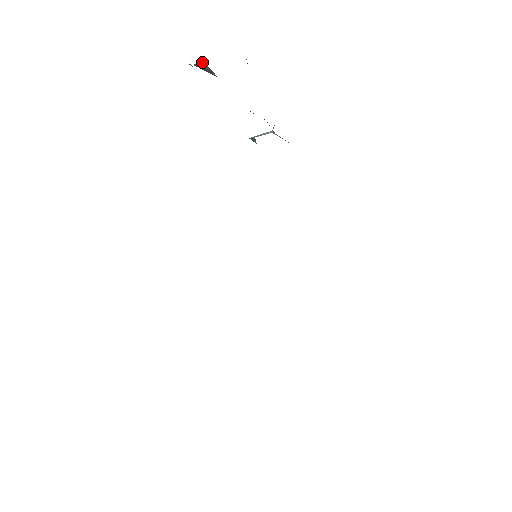
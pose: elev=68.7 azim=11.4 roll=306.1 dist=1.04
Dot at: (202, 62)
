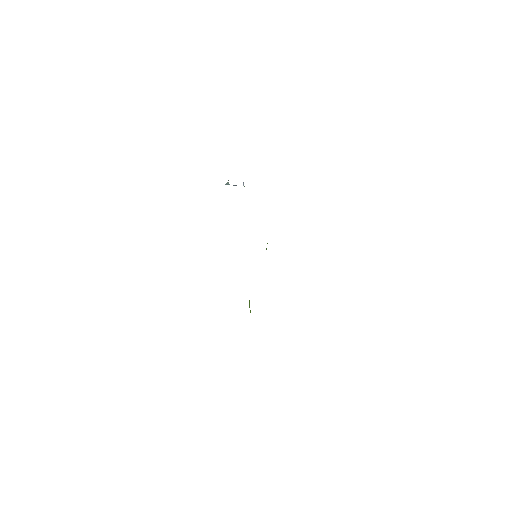
Dot at: occluded
